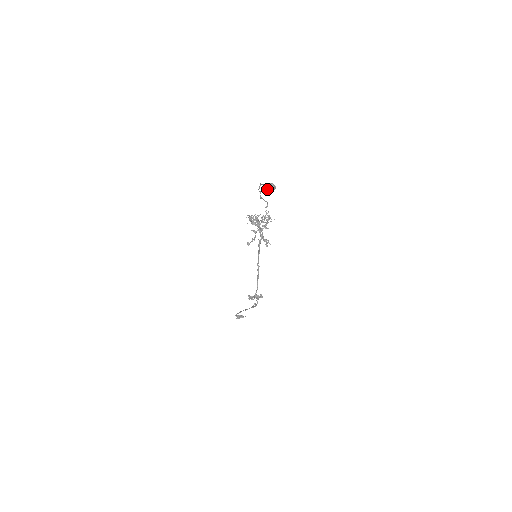
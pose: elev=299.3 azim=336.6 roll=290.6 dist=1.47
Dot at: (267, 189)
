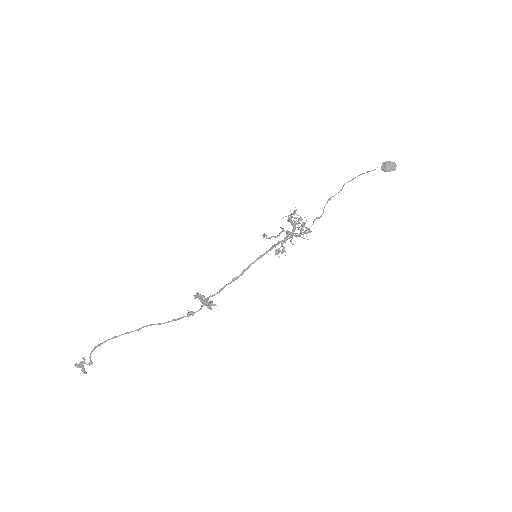
Dot at: (389, 163)
